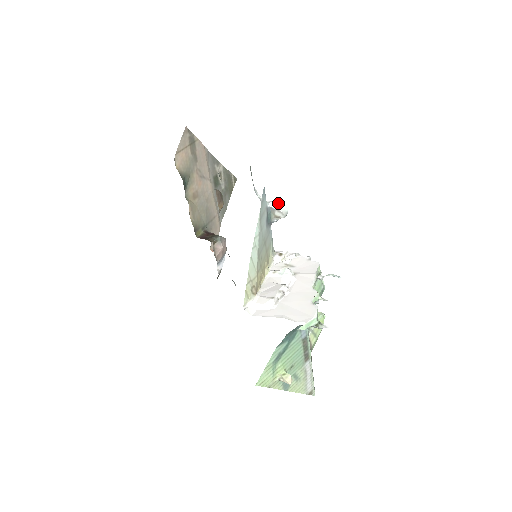
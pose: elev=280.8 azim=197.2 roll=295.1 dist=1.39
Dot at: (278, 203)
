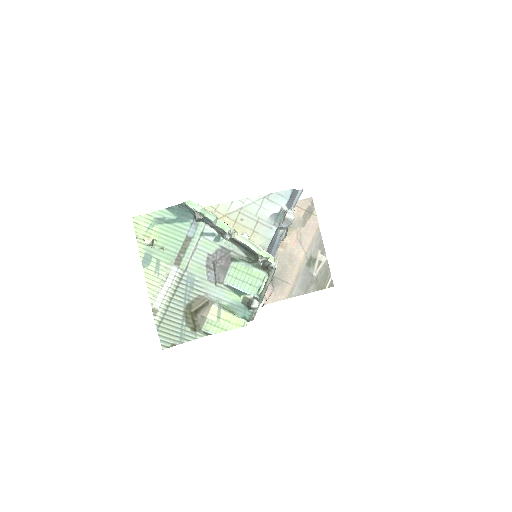
Dot at: (293, 212)
